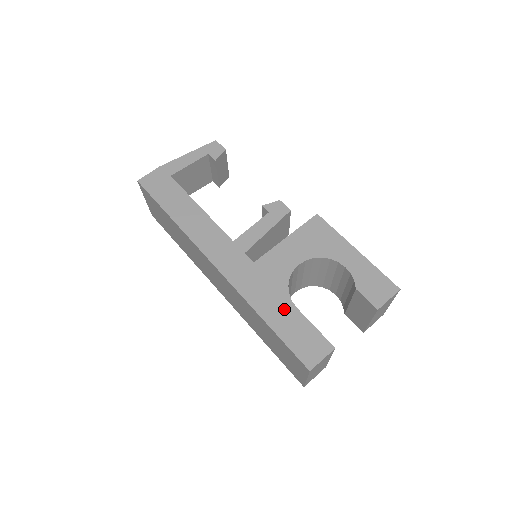
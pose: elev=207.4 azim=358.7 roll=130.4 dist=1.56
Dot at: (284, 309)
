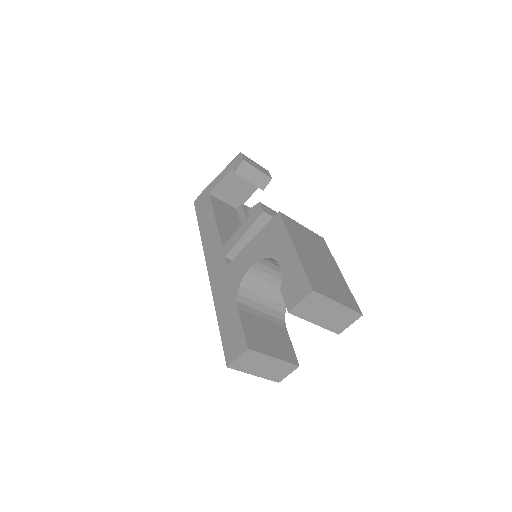
Dot at: (230, 308)
